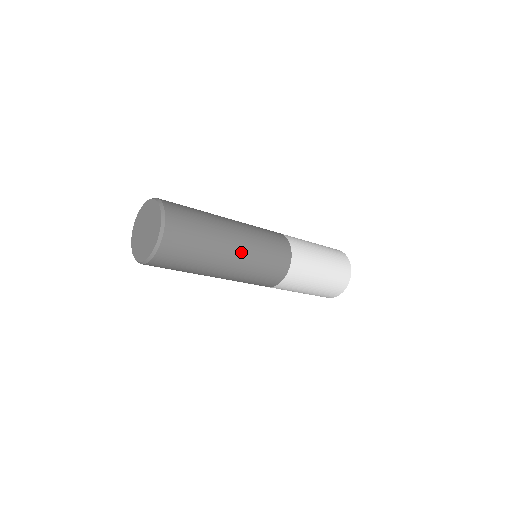
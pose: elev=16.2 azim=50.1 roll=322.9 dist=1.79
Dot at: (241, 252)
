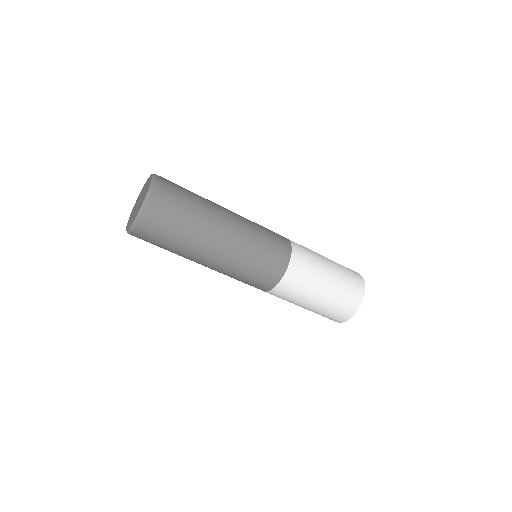
Dot at: (225, 251)
